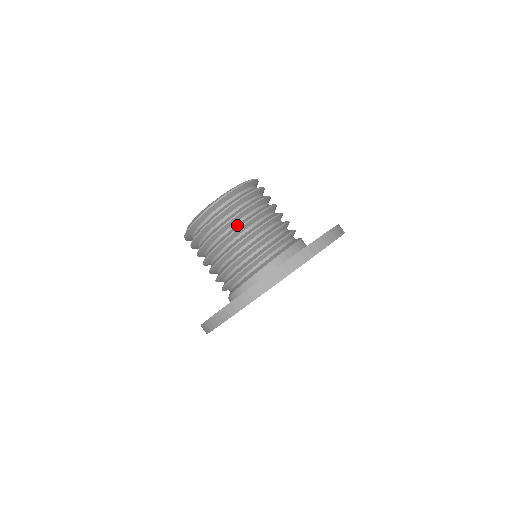
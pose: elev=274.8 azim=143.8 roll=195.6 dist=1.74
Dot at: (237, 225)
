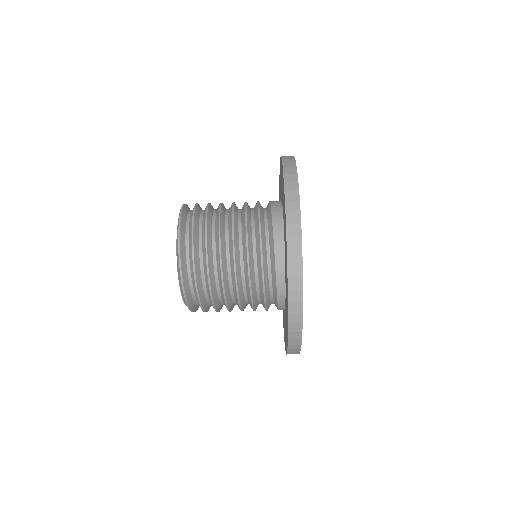
Dot at: (215, 242)
